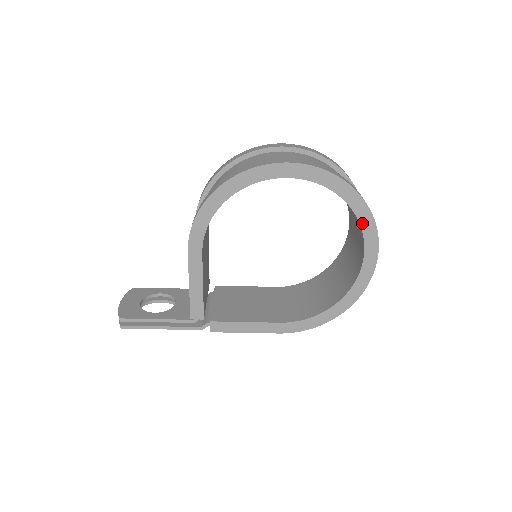
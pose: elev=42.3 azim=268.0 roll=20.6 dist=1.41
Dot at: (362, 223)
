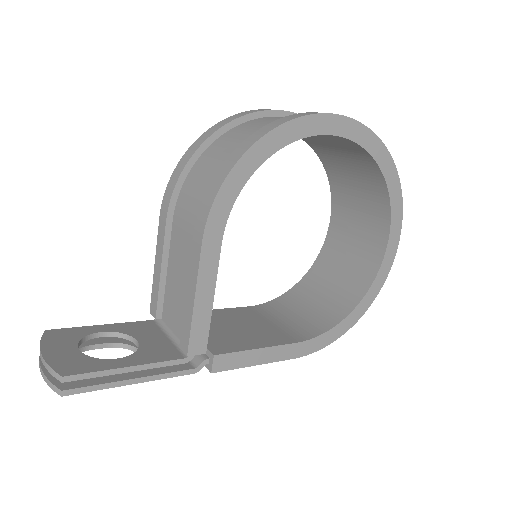
Dot at: (392, 202)
